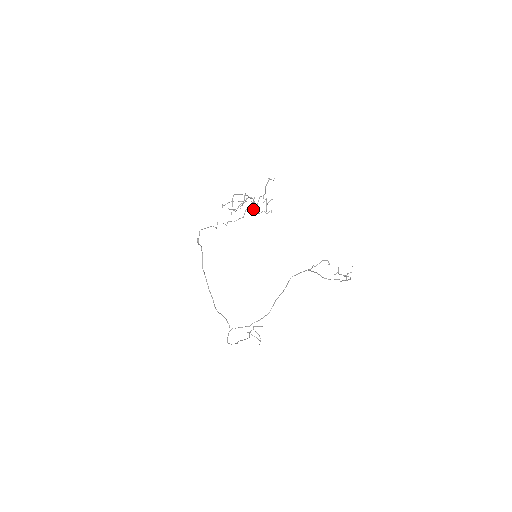
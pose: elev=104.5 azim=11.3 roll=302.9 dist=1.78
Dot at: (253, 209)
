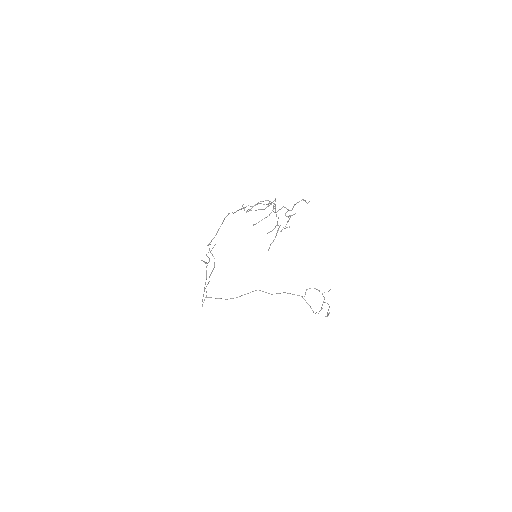
Dot at: (268, 206)
